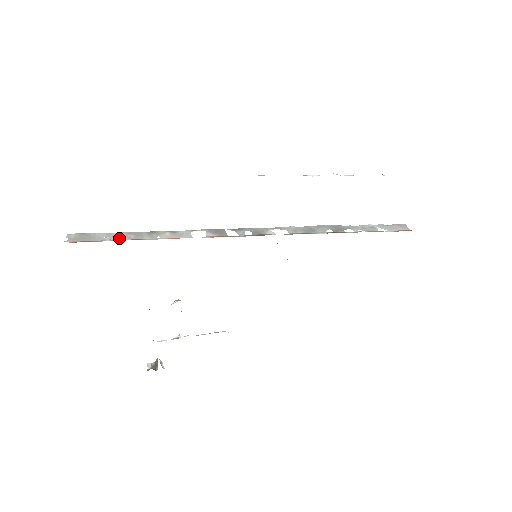
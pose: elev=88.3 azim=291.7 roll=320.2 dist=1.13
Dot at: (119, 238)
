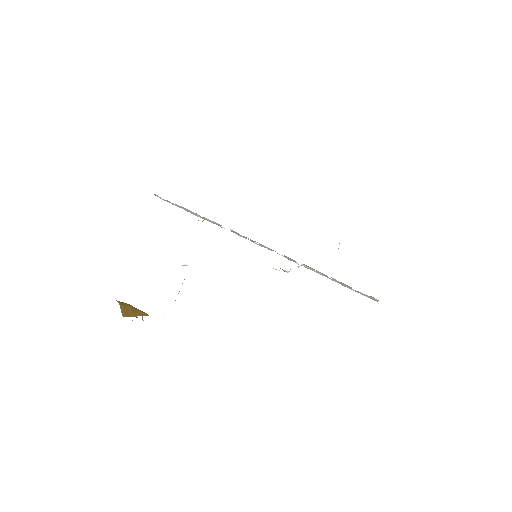
Dot at: (180, 206)
